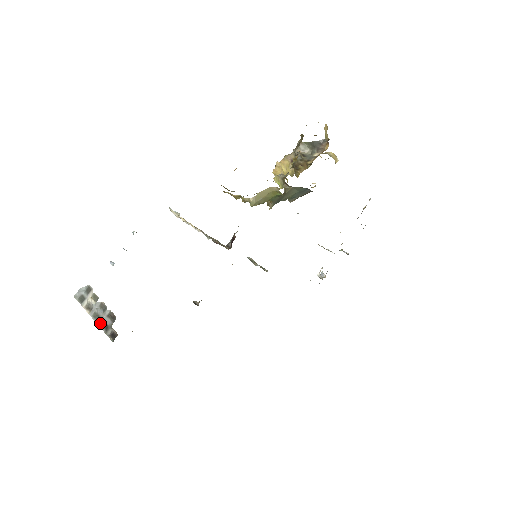
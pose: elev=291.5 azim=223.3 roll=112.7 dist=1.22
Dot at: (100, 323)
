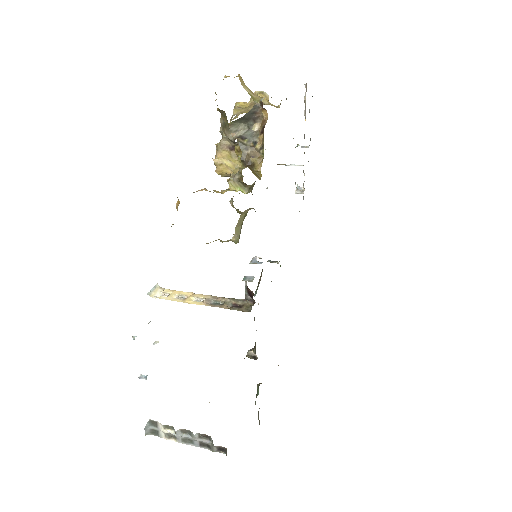
Dot at: (197, 445)
